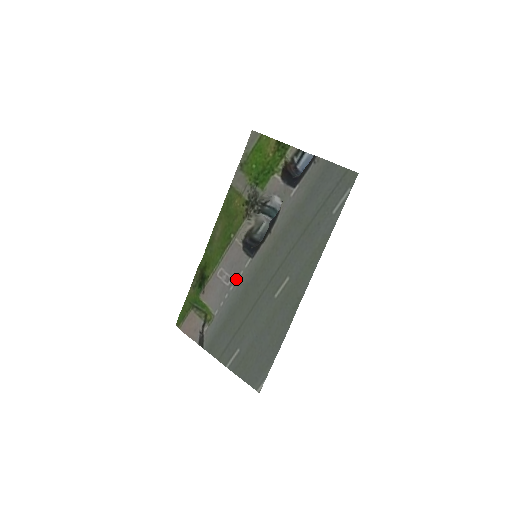
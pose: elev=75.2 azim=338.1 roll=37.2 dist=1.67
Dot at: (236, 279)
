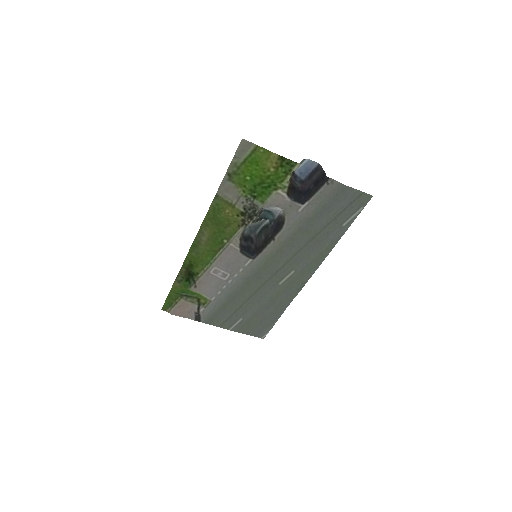
Dot at: (235, 275)
